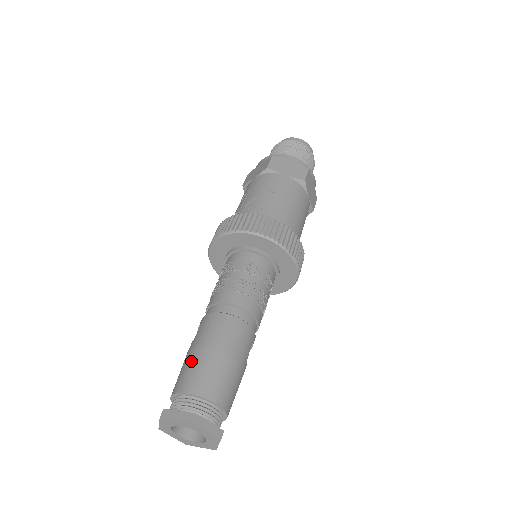
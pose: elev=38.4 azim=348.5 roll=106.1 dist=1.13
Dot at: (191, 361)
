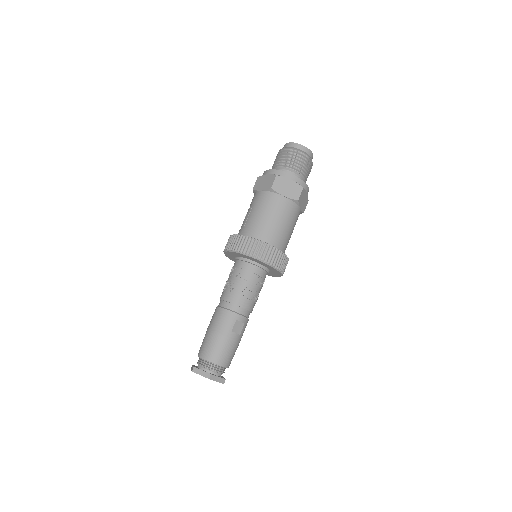
Dot at: occluded
